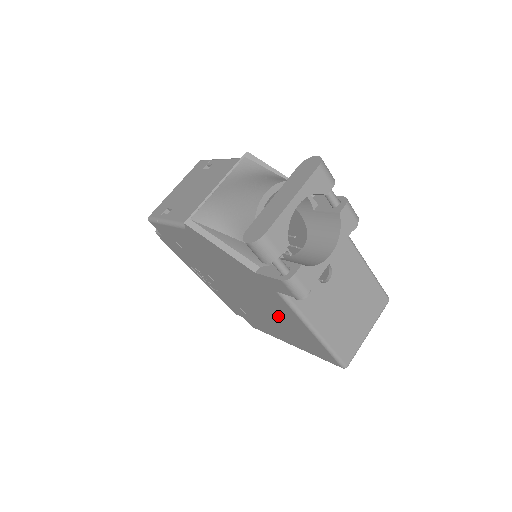
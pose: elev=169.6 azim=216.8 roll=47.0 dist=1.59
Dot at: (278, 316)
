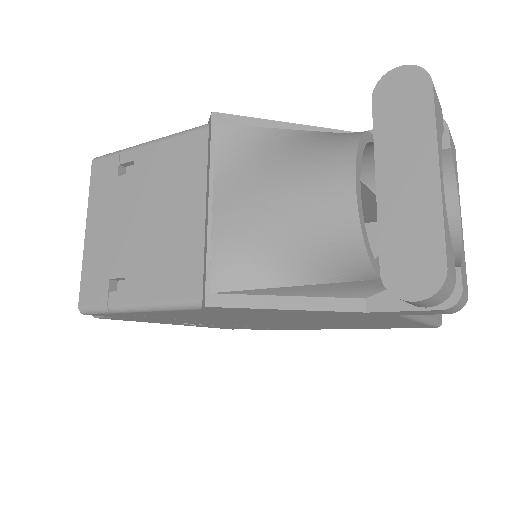
Dot at: (351, 323)
